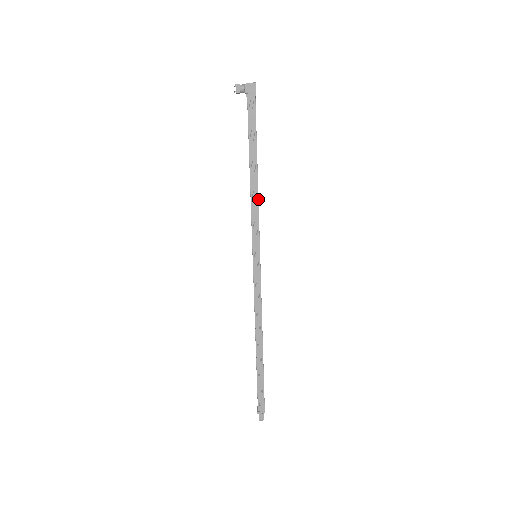
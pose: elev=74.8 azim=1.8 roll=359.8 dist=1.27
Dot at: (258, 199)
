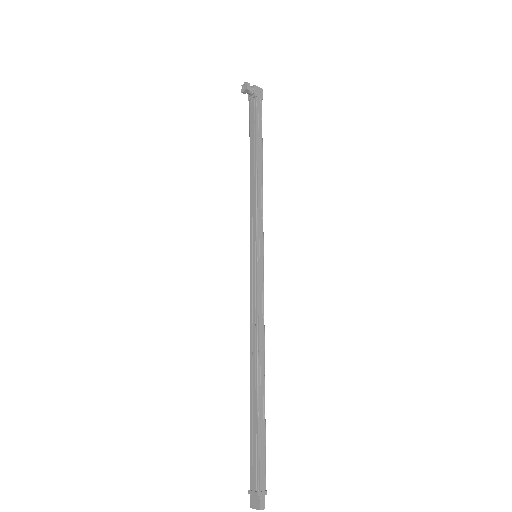
Dot at: occluded
